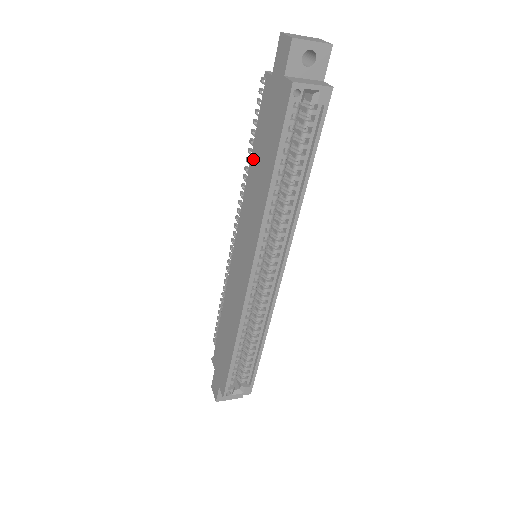
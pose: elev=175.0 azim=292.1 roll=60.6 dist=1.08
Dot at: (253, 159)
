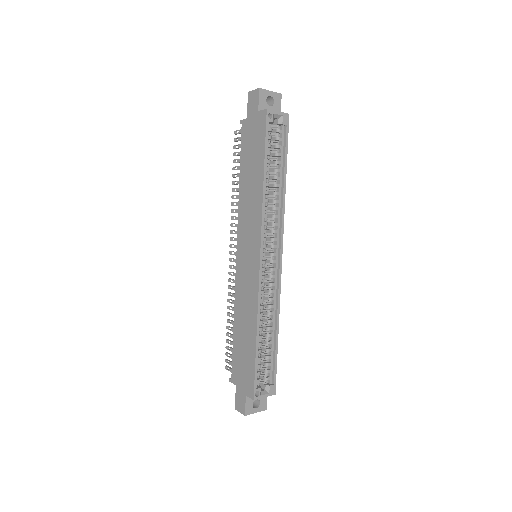
Dot at: (242, 178)
